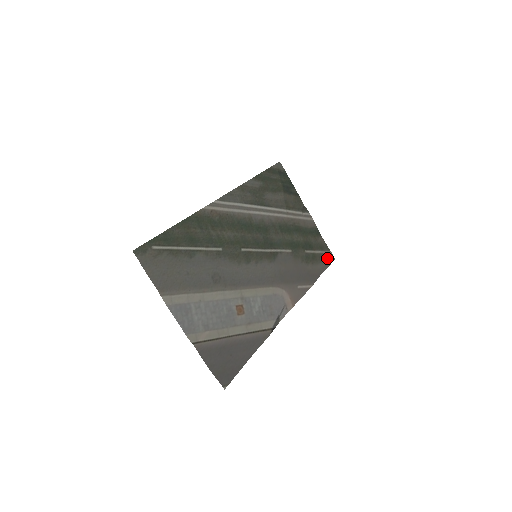
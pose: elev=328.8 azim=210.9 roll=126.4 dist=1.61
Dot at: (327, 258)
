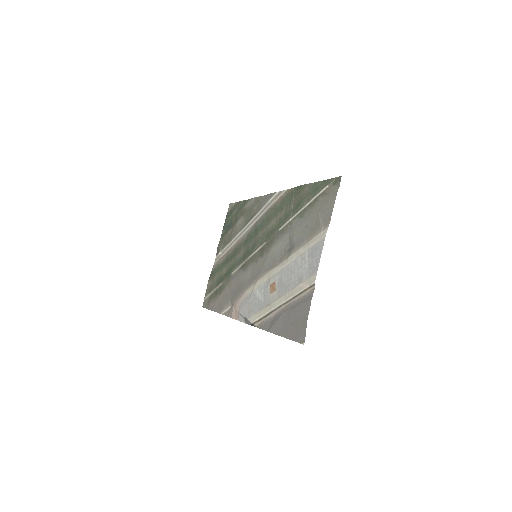
Dot at: (208, 301)
